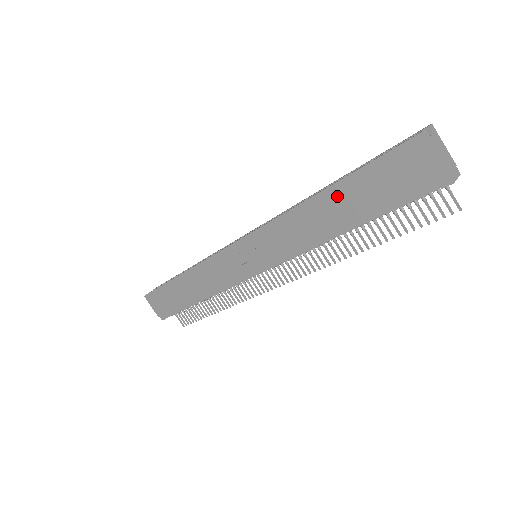
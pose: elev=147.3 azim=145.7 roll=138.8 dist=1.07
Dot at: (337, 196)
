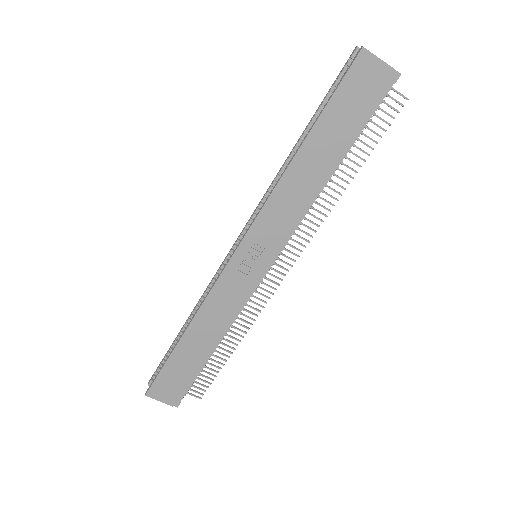
Dot at: (316, 141)
